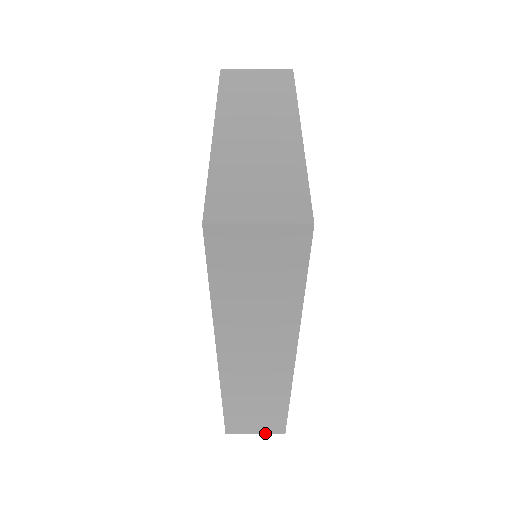
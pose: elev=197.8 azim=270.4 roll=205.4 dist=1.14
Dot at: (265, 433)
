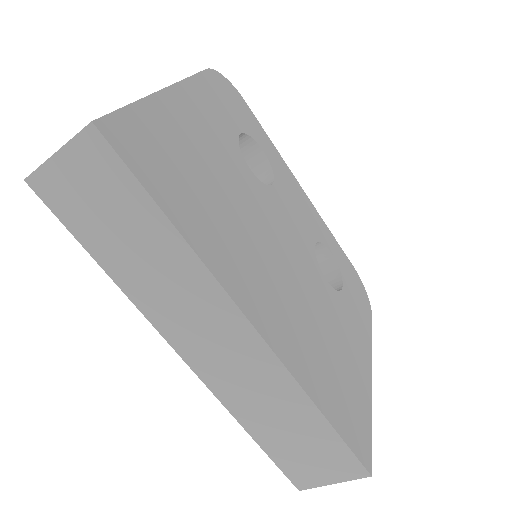
Dot at: (345, 480)
